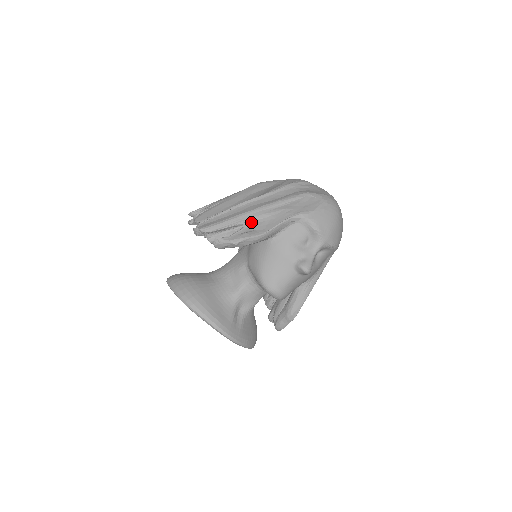
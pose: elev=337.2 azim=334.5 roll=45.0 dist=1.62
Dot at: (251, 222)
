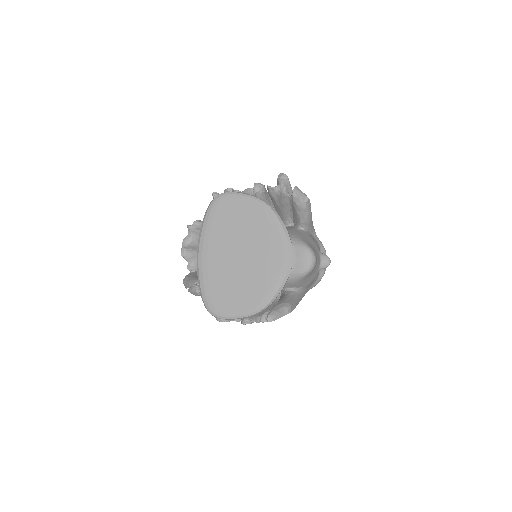
Dot at: occluded
